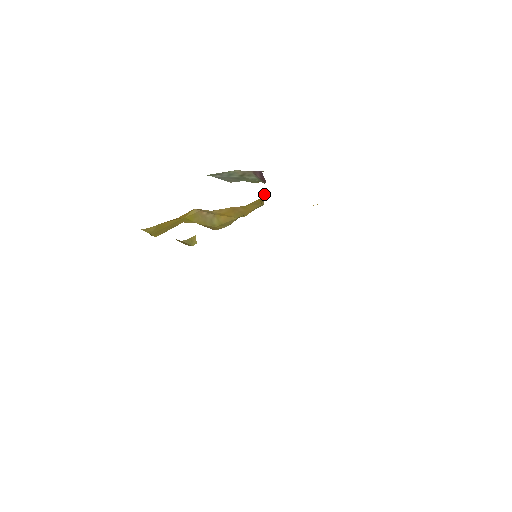
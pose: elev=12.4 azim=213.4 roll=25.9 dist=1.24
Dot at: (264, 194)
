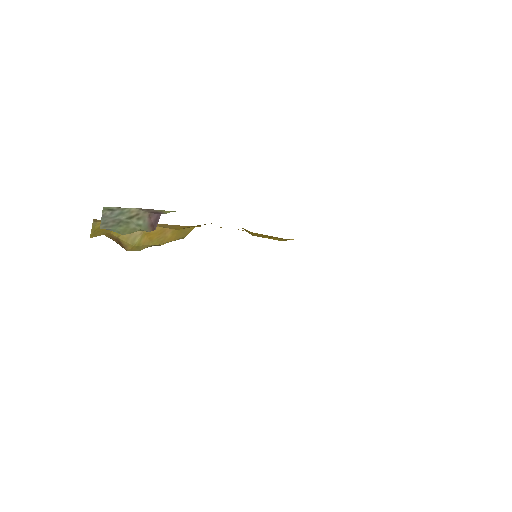
Dot at: occluded
